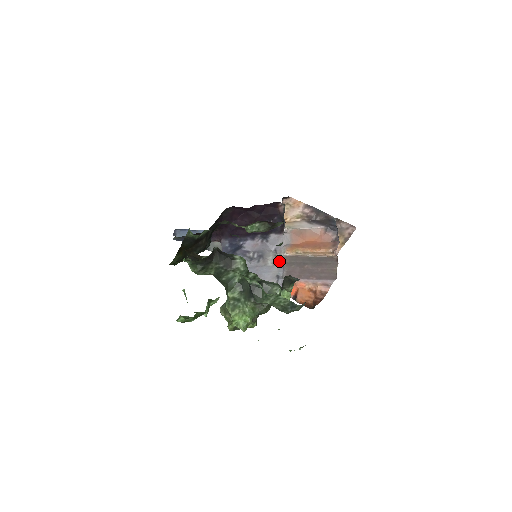
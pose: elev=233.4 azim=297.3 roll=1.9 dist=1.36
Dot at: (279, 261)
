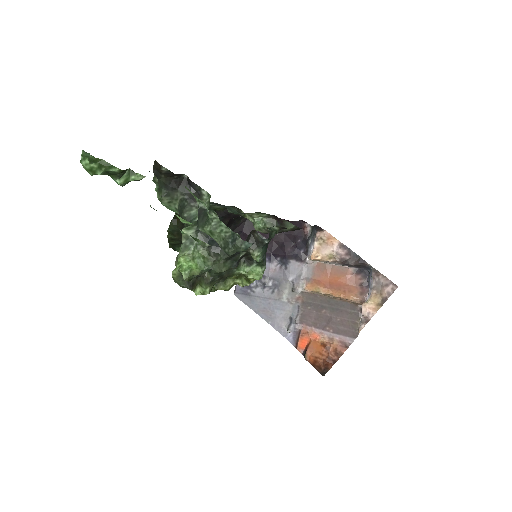
Dot at: (295, 298)
